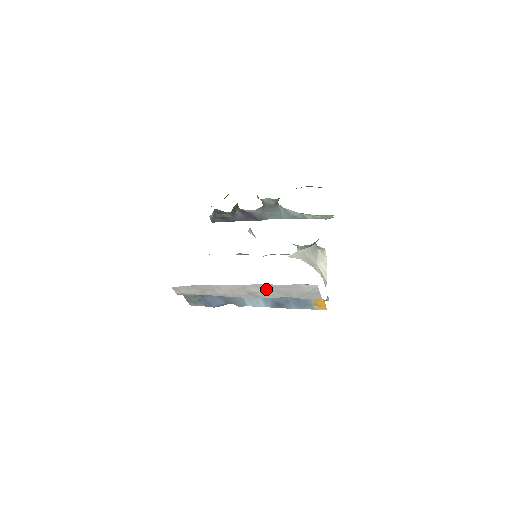
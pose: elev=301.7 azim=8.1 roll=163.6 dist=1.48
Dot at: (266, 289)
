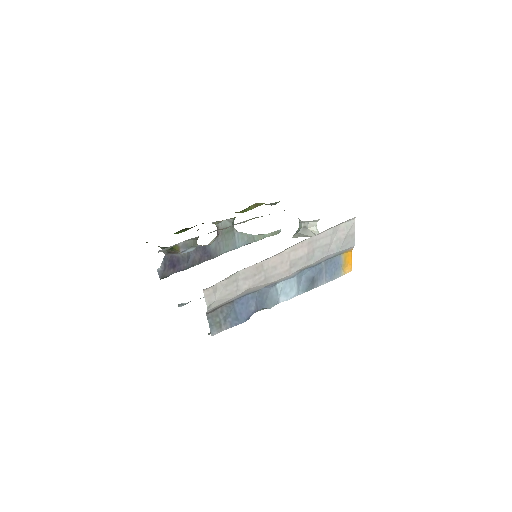
Dot at: (309, 247)
